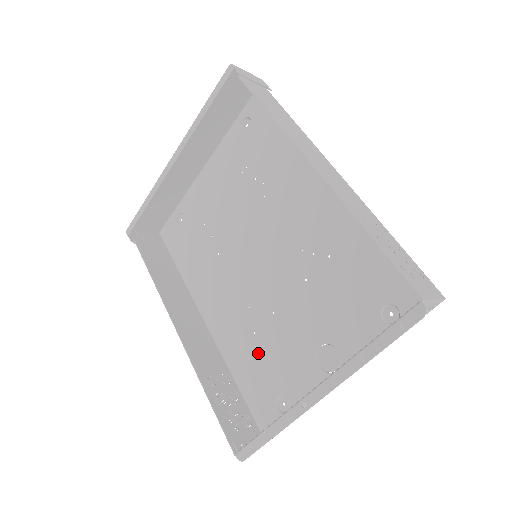
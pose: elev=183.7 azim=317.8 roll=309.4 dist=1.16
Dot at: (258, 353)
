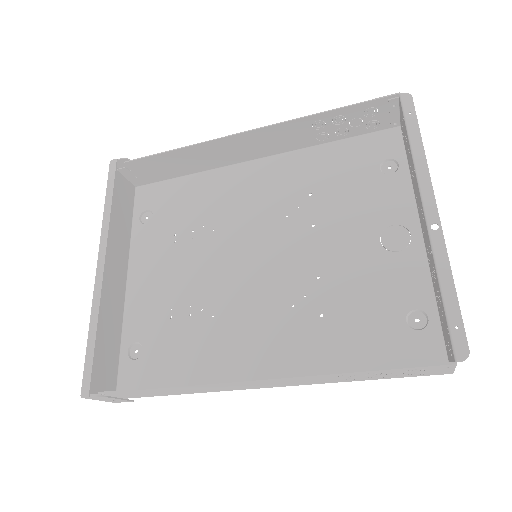
Dot at: (345, 322)
